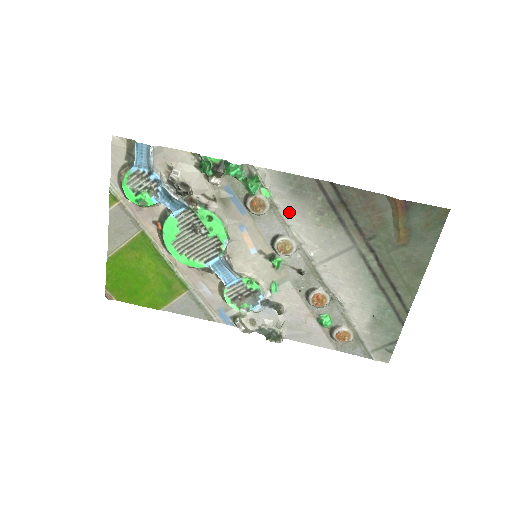
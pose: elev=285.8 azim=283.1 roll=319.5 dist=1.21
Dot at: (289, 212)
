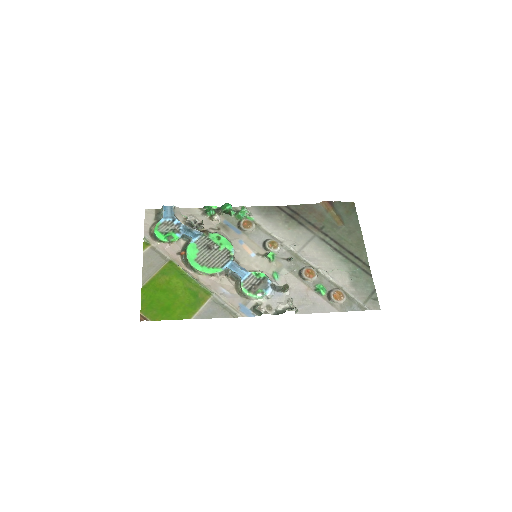
Dot at: (268, 226)
